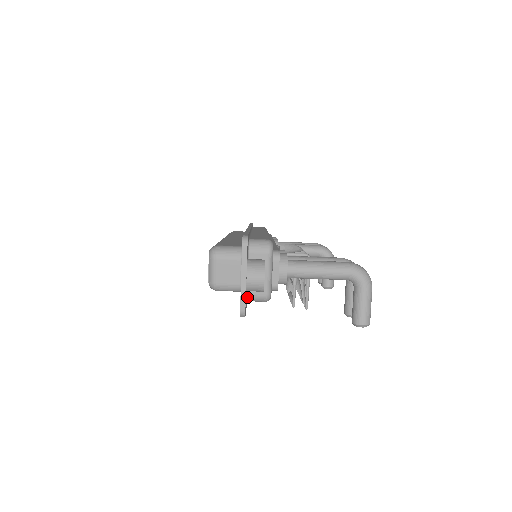
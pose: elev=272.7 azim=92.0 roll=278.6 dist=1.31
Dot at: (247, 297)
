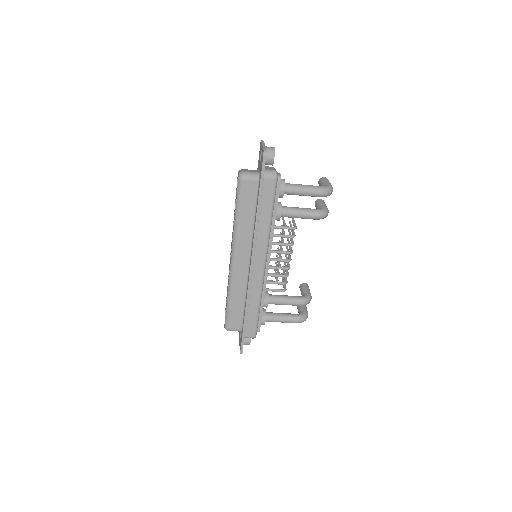
Dot at: occluded
